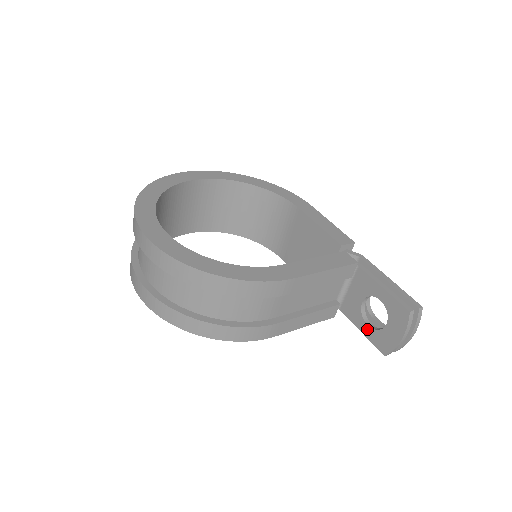
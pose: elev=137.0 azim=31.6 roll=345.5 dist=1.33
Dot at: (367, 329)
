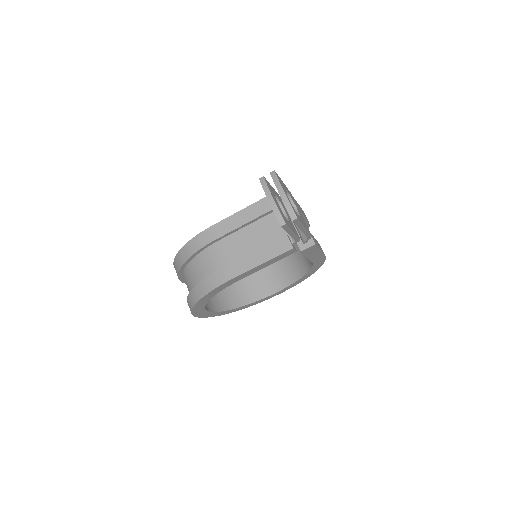
Dot at: occluded
